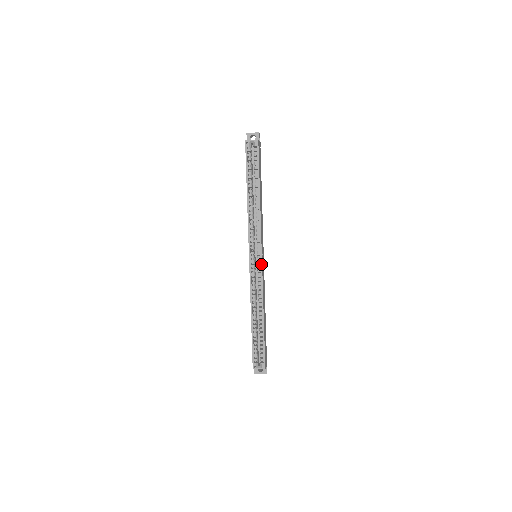
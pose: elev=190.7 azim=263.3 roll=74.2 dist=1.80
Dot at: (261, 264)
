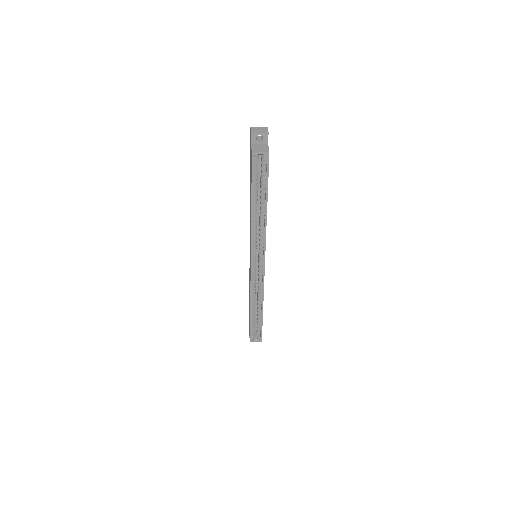
Dot at: (263, 271)
